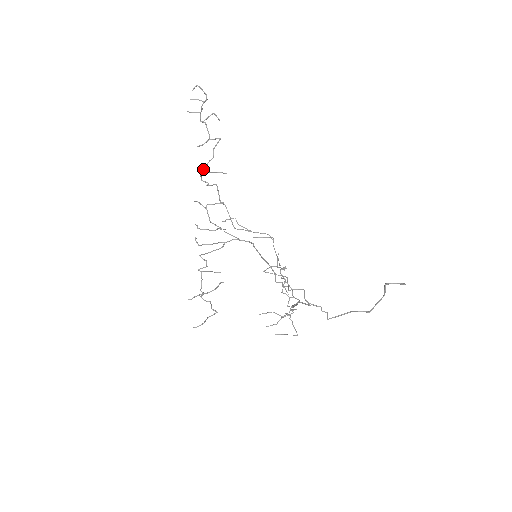
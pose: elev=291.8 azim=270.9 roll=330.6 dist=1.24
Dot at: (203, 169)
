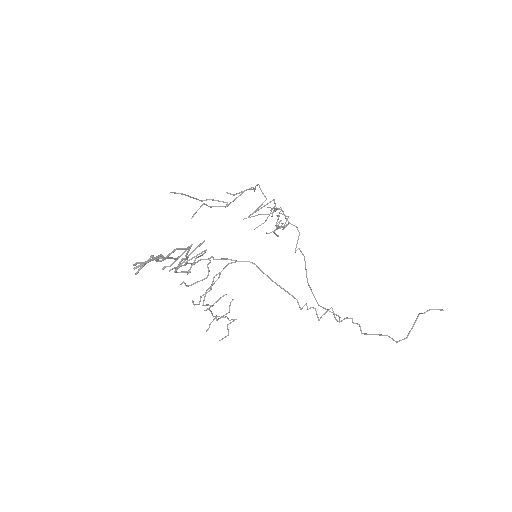
Dot at: (177, 269)
